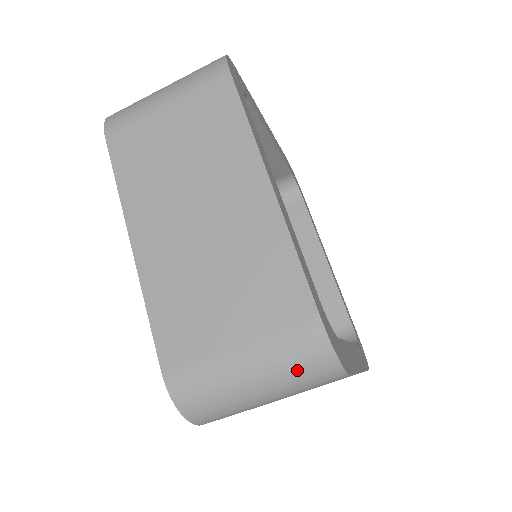
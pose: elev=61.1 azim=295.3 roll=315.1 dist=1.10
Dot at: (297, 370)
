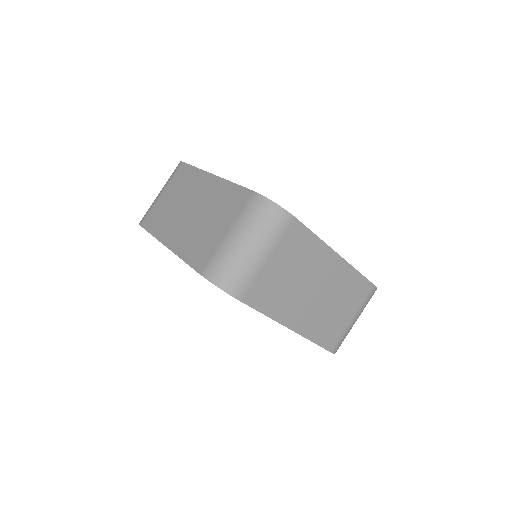
Dot at: (260, 222)
